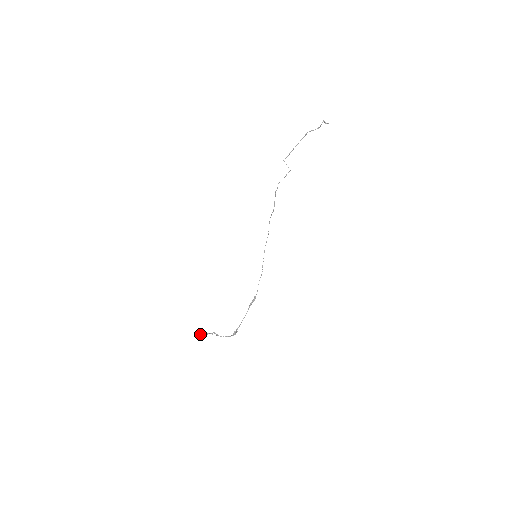
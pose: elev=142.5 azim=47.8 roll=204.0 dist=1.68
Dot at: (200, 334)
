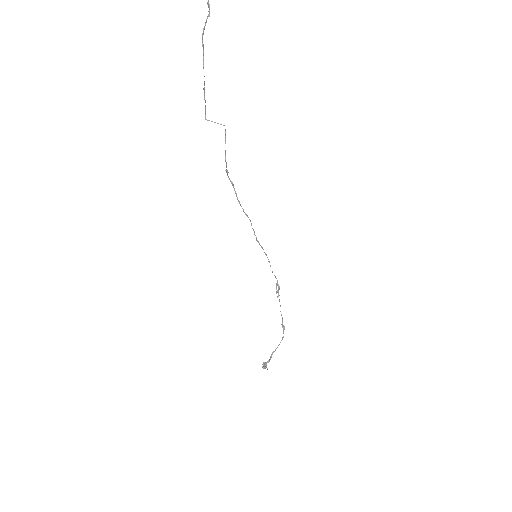
Dot at: occluded
